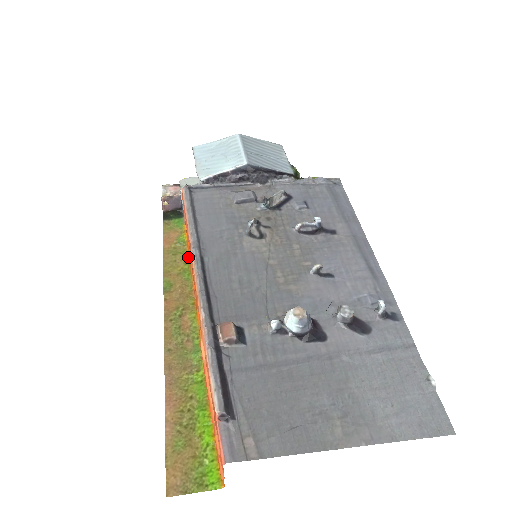
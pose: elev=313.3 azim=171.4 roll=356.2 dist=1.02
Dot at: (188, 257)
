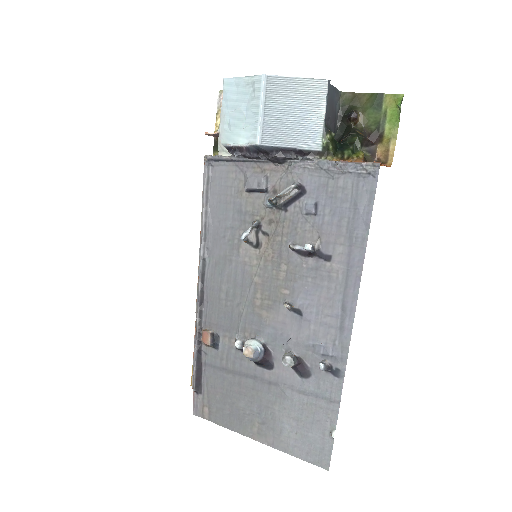
Dot at: occluded
